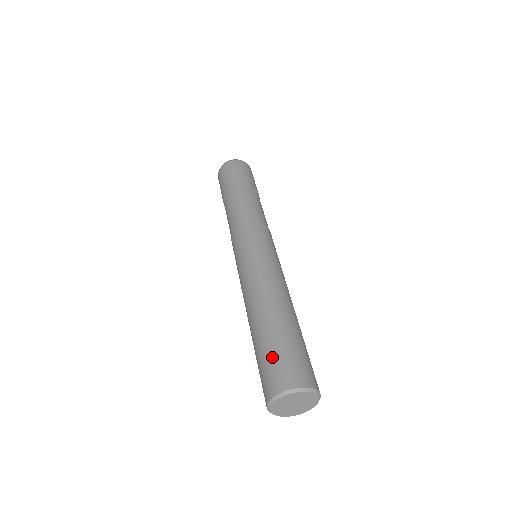
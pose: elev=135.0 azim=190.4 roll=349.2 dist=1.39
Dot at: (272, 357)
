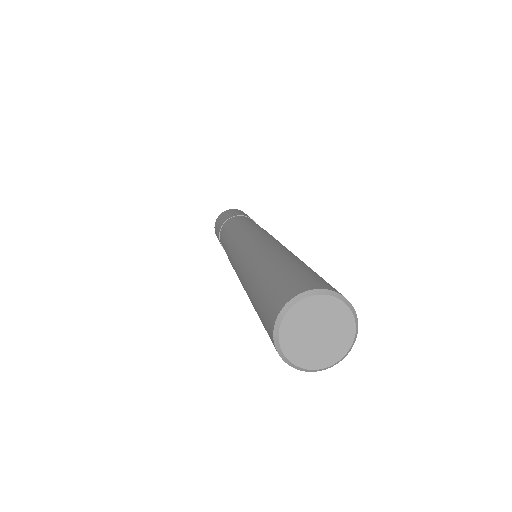
Dot at: (263, 297)
